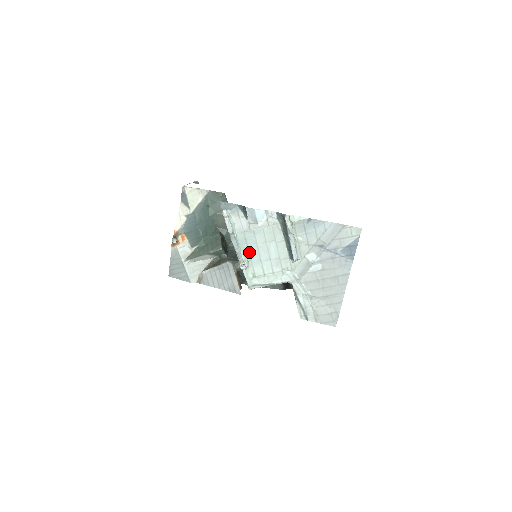
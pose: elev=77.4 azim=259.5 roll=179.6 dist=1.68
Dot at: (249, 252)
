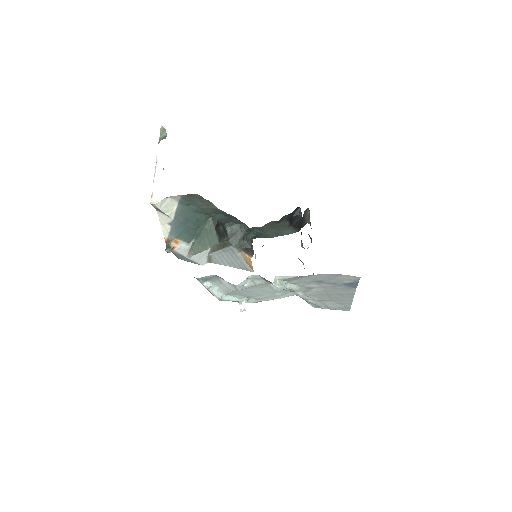
Dot at: (244, 295)
